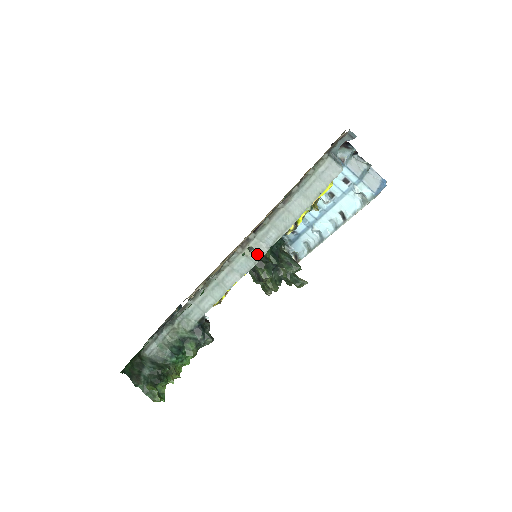
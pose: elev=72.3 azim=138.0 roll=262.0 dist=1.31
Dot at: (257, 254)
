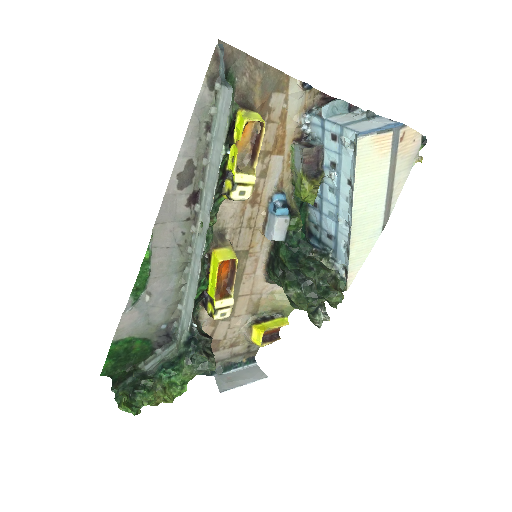
Dot at: (205, 227)
